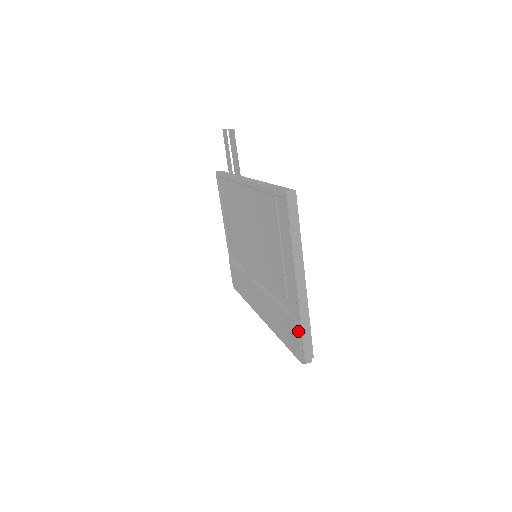
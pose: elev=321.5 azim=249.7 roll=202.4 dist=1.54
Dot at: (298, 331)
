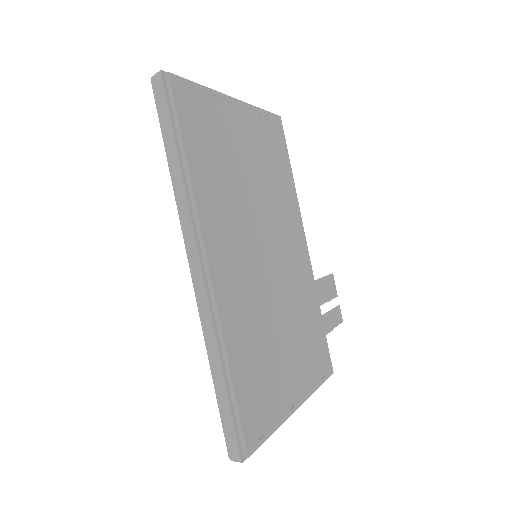
Dot at: occluded
